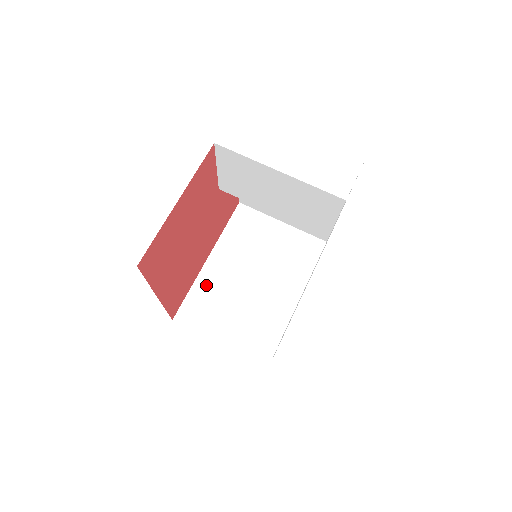
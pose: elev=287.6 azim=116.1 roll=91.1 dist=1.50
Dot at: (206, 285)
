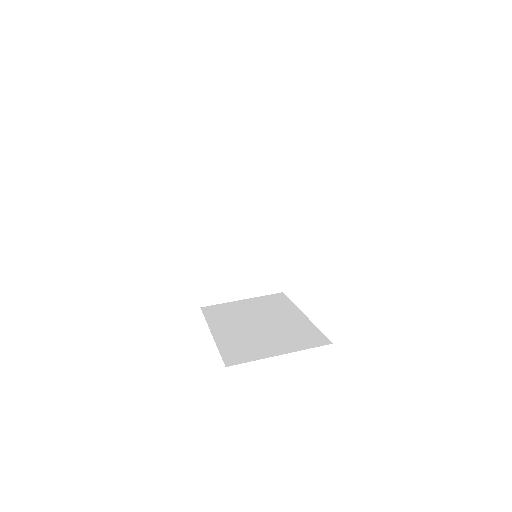
Dot at: (228, 341)
